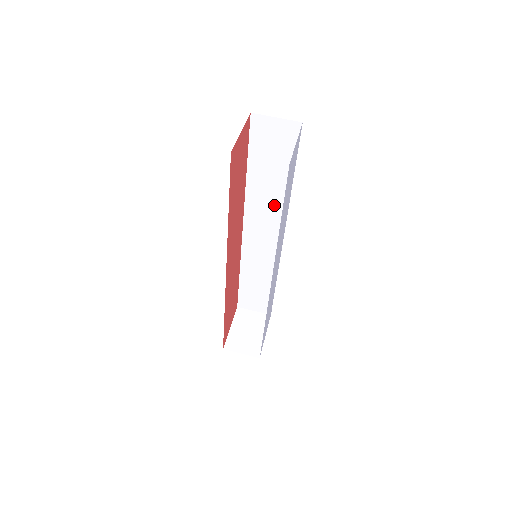
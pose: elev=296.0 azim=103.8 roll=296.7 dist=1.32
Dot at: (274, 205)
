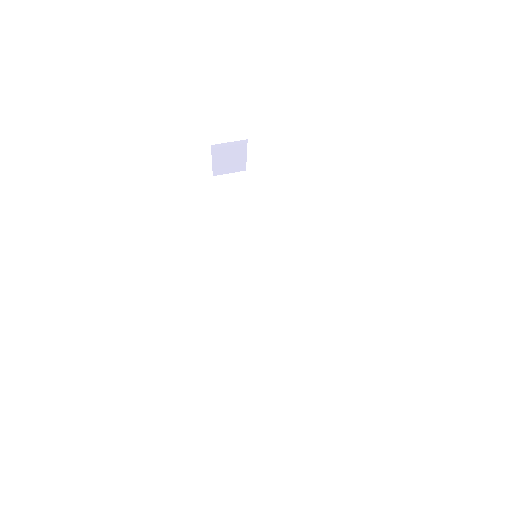
Dot at: (252, 235)
